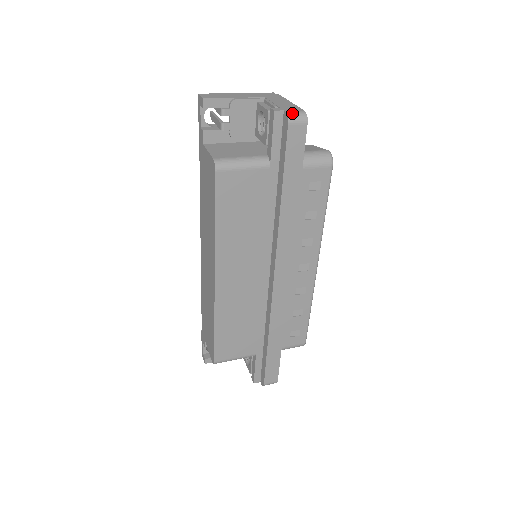
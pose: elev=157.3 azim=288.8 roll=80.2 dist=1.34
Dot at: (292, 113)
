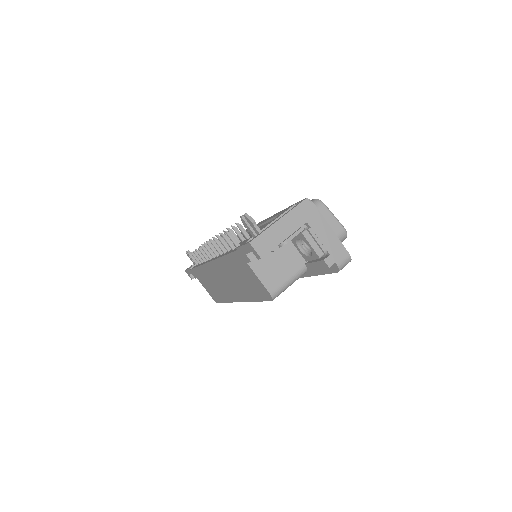
Dot at: (342, 265)
